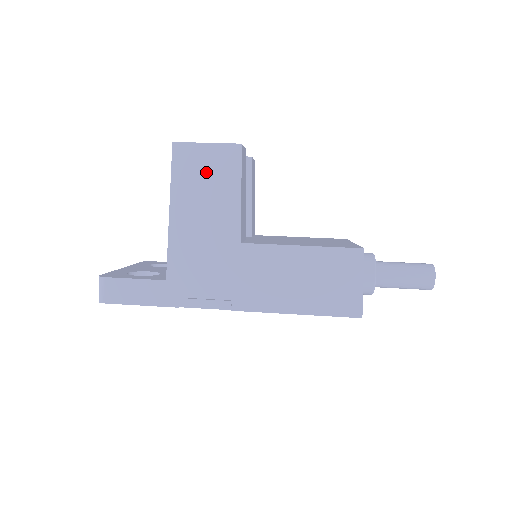
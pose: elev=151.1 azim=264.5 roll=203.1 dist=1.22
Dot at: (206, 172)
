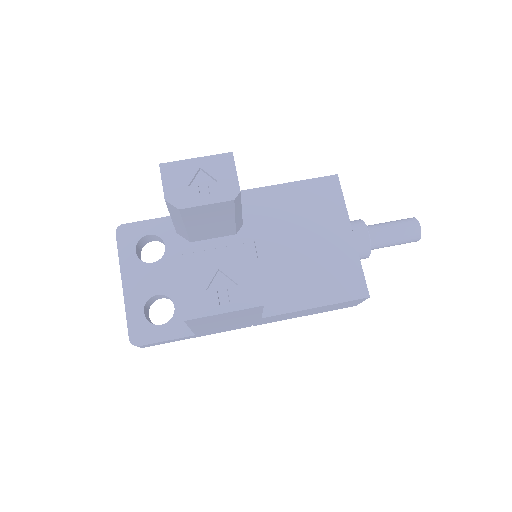
Dot at: (225, 317)
